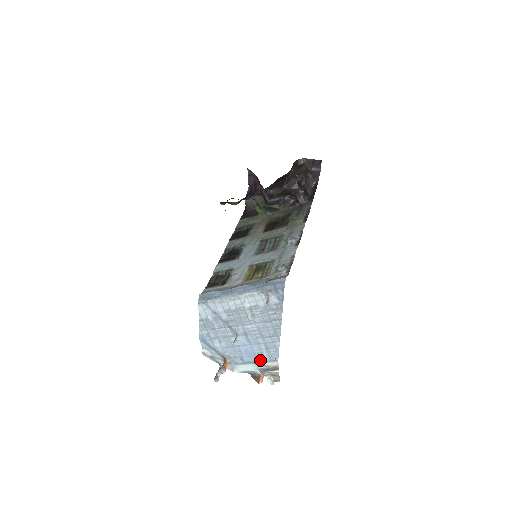
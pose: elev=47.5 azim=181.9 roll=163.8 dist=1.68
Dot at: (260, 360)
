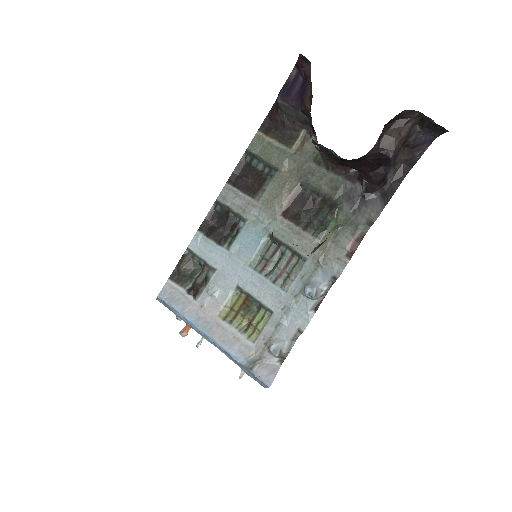
Dot at: occluded
